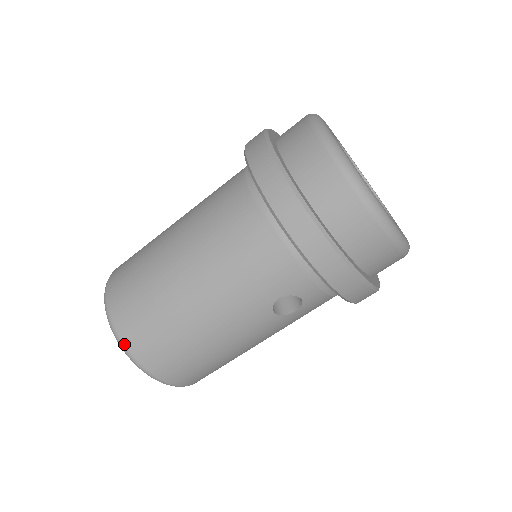
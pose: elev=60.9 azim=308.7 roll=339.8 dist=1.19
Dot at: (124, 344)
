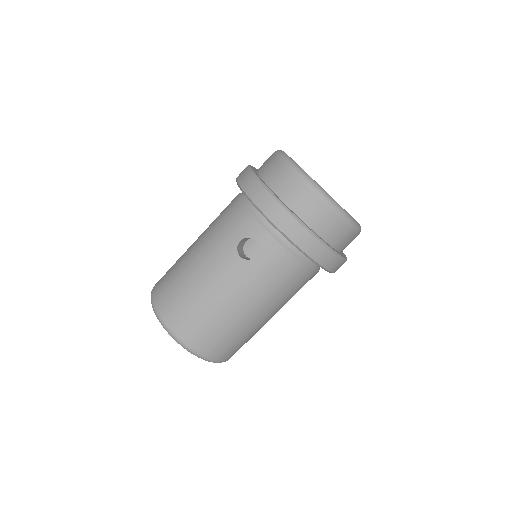
Dot at: (152, 297)
